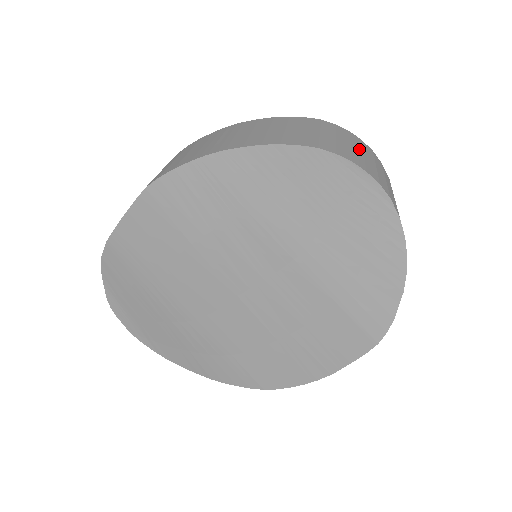
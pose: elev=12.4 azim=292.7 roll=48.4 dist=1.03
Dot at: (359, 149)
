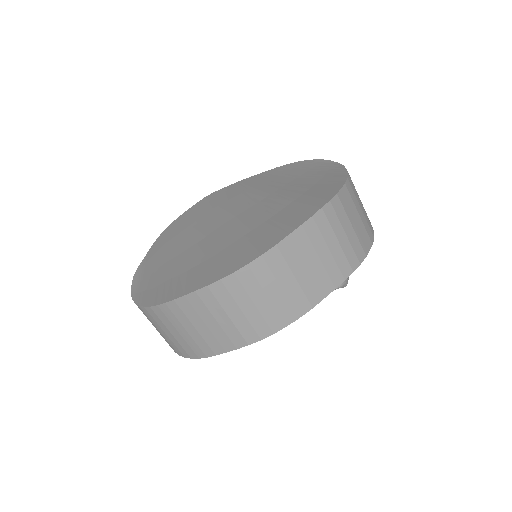
Dot at: occluded
